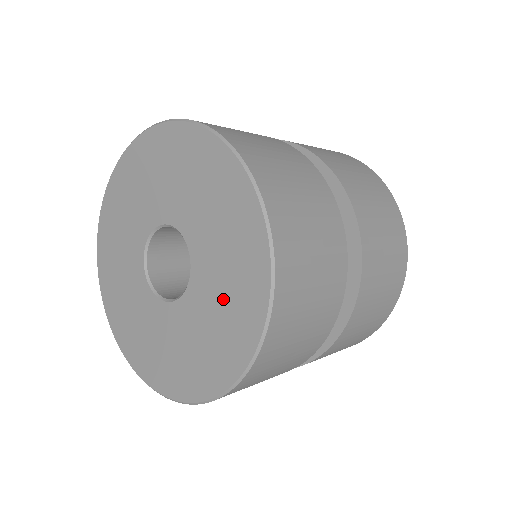
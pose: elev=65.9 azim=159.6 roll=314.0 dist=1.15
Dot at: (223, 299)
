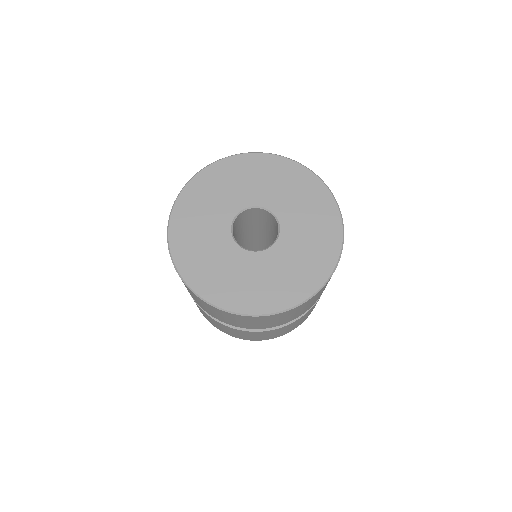
Dot at: (308, 246)
